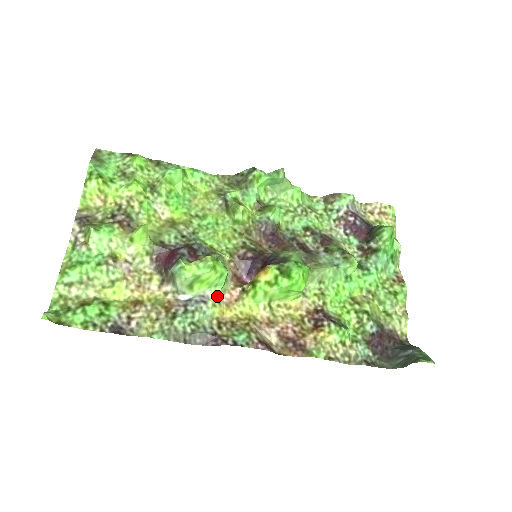
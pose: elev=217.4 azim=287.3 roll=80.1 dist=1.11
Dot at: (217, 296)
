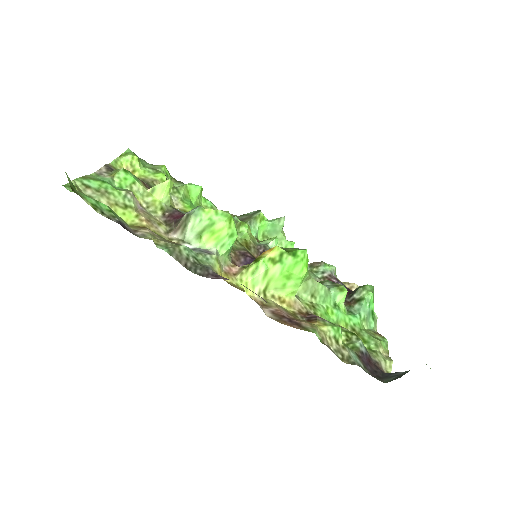
Dot at: (220, 258)
